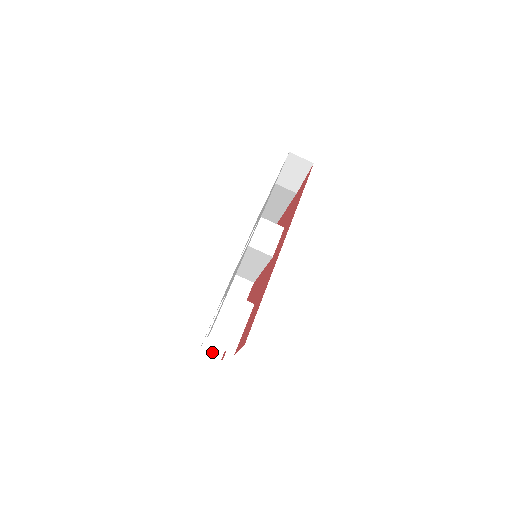
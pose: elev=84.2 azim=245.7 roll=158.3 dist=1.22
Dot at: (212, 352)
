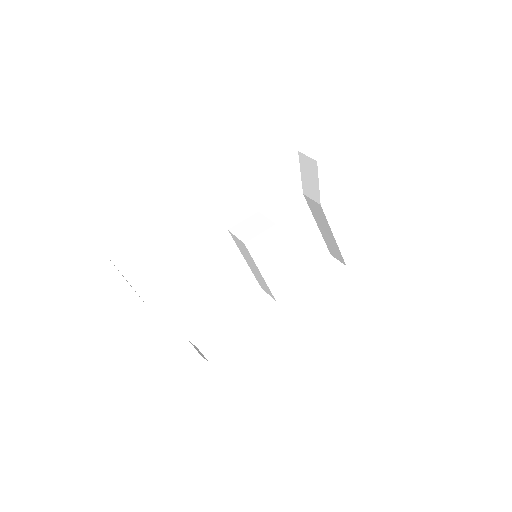
Dot at: (207, 353)
